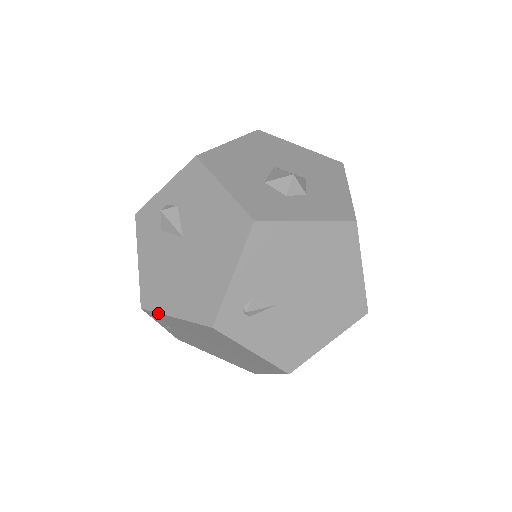
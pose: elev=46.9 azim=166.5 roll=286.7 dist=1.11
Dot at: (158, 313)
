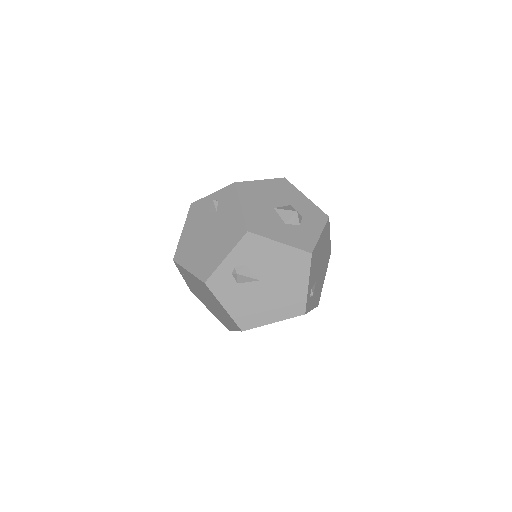
Dot at: occluded
